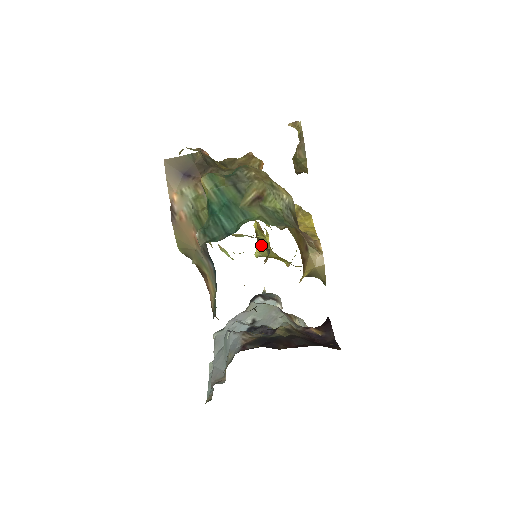
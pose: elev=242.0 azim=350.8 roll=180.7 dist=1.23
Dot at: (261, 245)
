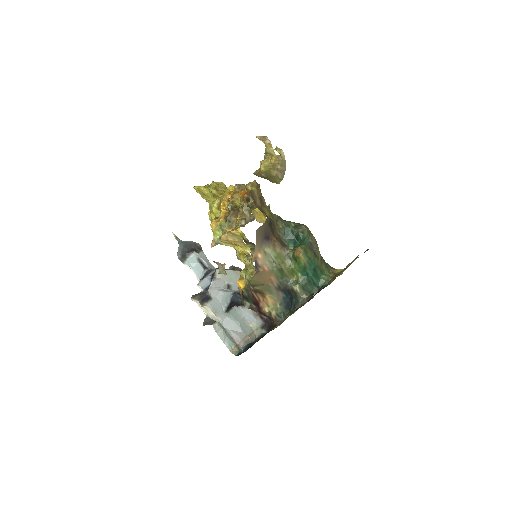
Dot at: occluded
